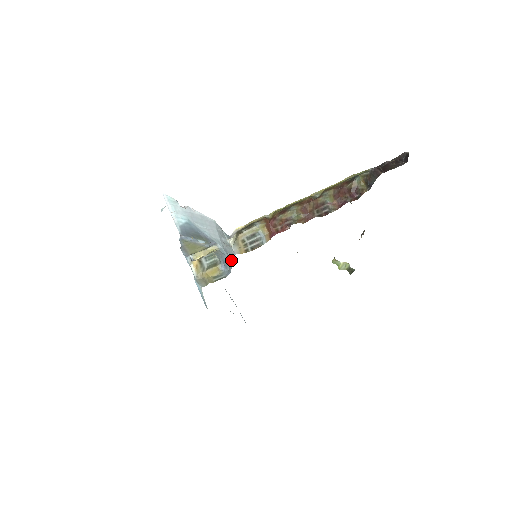
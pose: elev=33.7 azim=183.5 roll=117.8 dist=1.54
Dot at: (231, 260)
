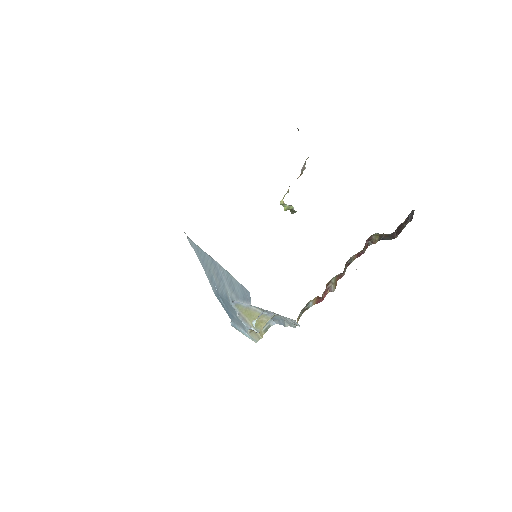
Dot at: (287, 325)
